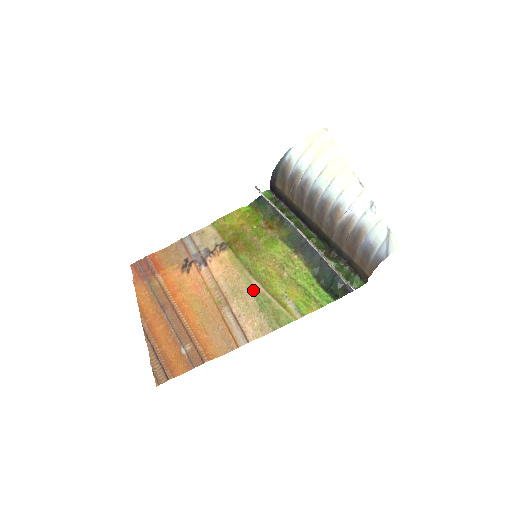
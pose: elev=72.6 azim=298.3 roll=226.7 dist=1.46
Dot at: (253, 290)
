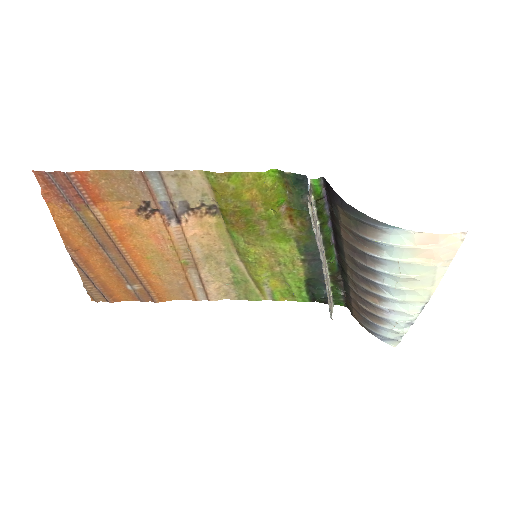
Dot at: (233, 267)
